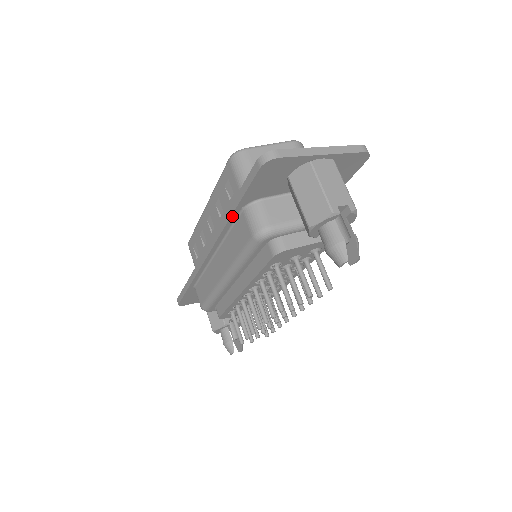
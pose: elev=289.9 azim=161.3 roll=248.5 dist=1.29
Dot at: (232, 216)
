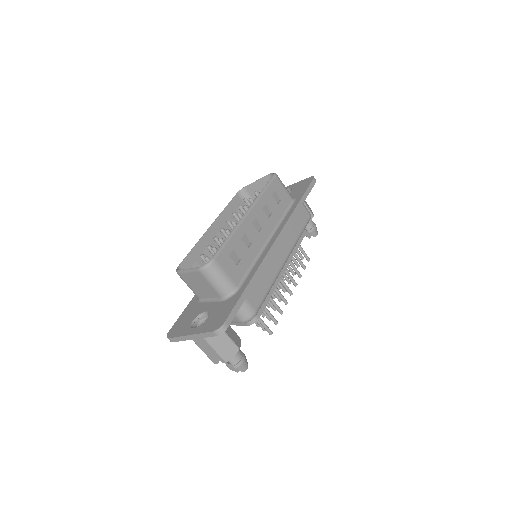
Dot at: occluded
